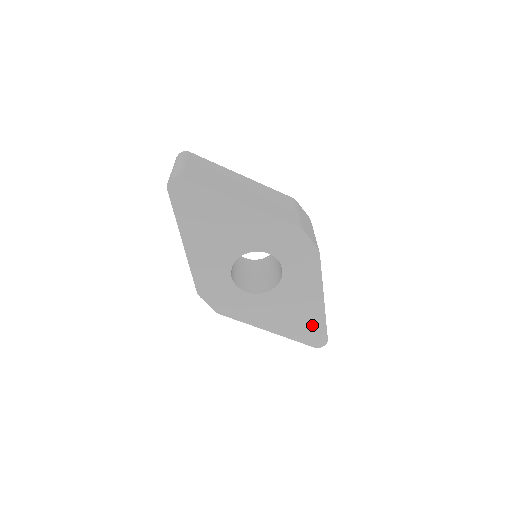
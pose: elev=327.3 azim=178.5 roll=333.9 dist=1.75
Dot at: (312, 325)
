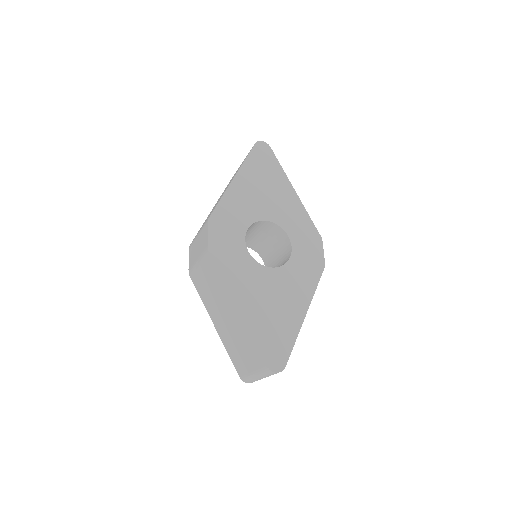
Dot at: (281, 335)
